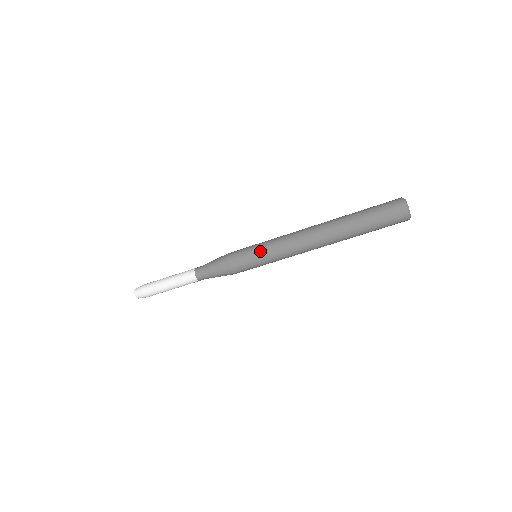
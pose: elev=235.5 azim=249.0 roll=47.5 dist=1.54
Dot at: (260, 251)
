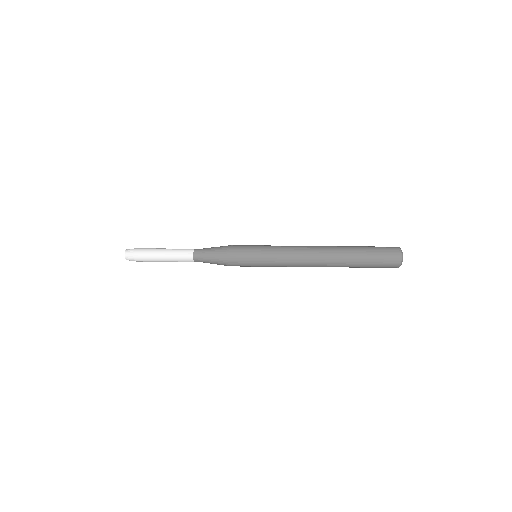
Dot at: (263, 248)
